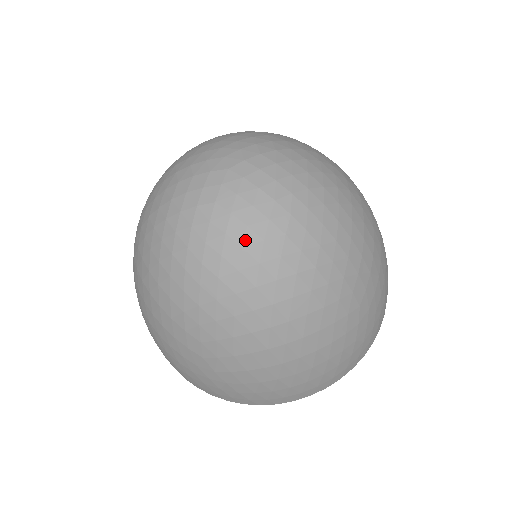
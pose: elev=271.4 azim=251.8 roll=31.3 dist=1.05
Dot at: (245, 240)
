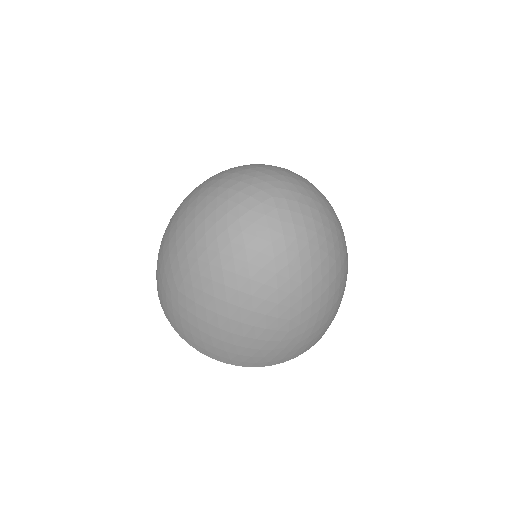
Dot at: (250, 244)
